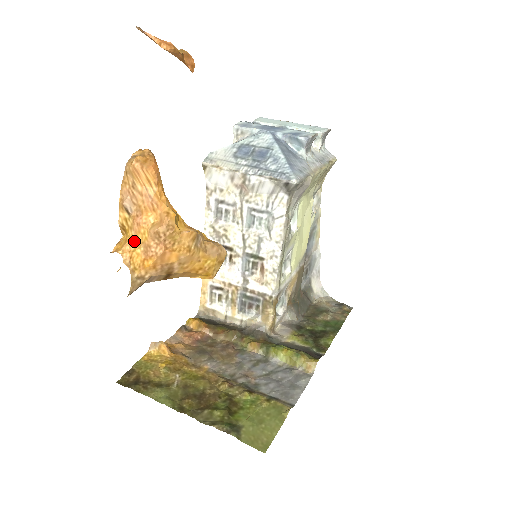
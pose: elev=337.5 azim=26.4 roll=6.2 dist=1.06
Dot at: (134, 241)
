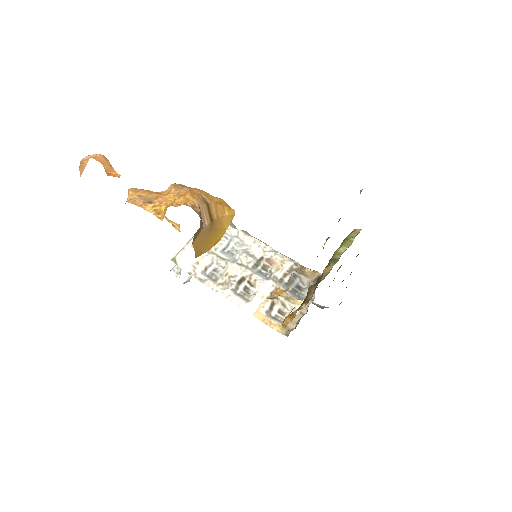
Dot at: (169, 204)
